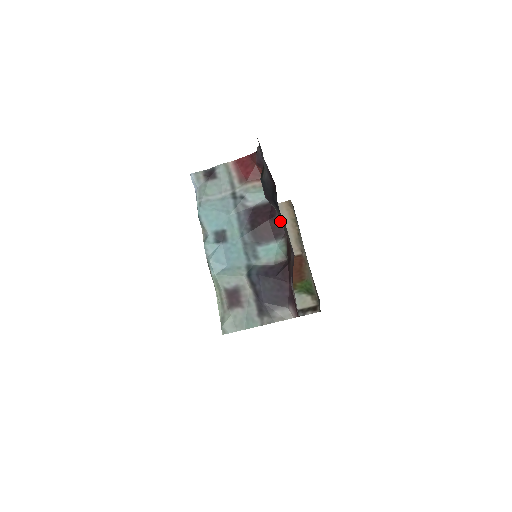
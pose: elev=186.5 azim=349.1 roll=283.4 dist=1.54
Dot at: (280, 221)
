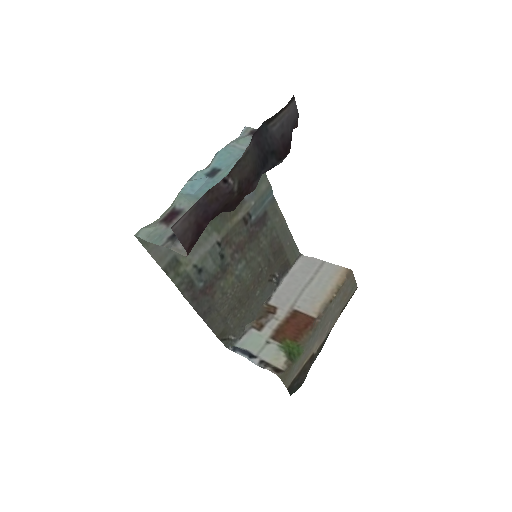
Dot at: occluded
